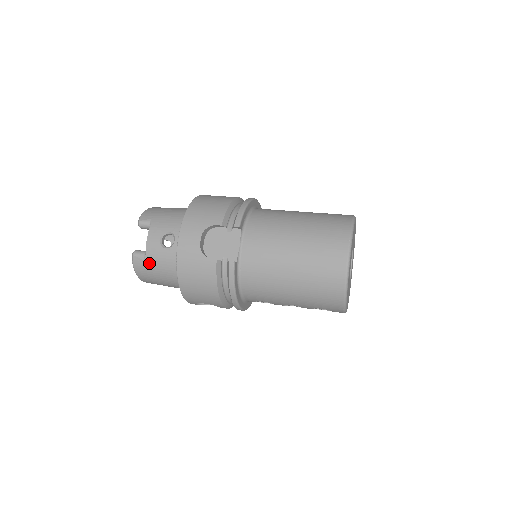
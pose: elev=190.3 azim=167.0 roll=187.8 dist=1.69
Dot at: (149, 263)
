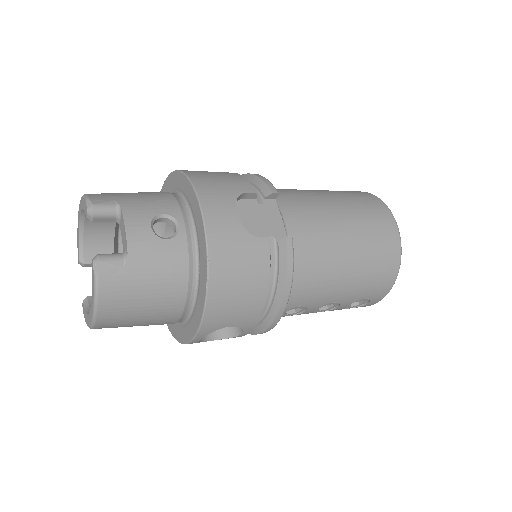
Dot at: (134, 271)
